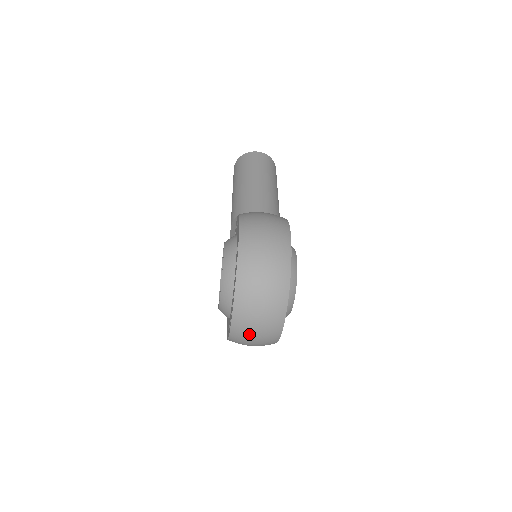
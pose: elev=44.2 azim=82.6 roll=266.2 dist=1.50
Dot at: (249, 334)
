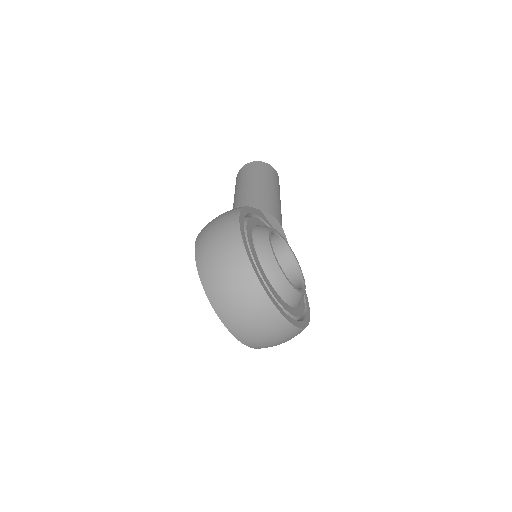
Dot at: (252, 333)
